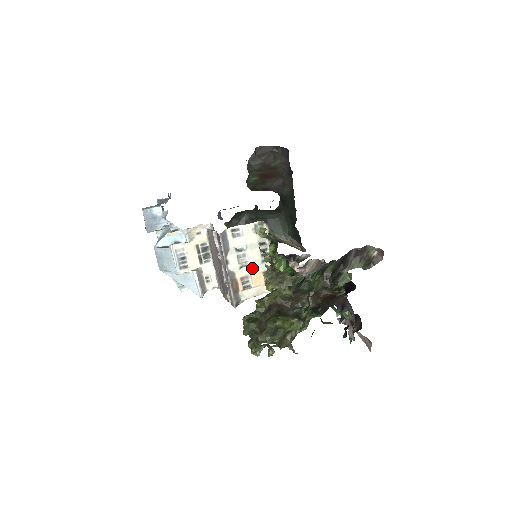
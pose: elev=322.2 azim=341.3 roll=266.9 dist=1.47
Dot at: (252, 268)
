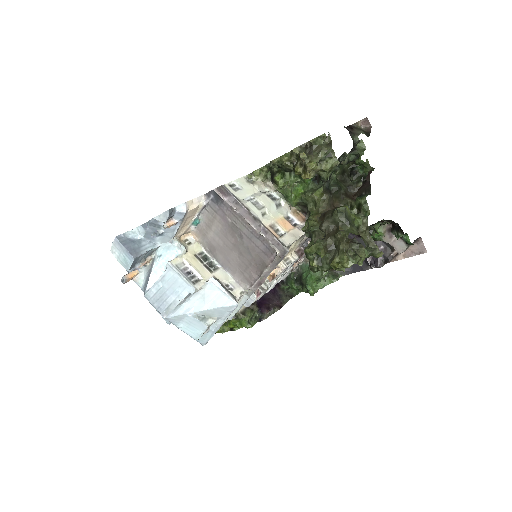
Dot at: (272, 215)
